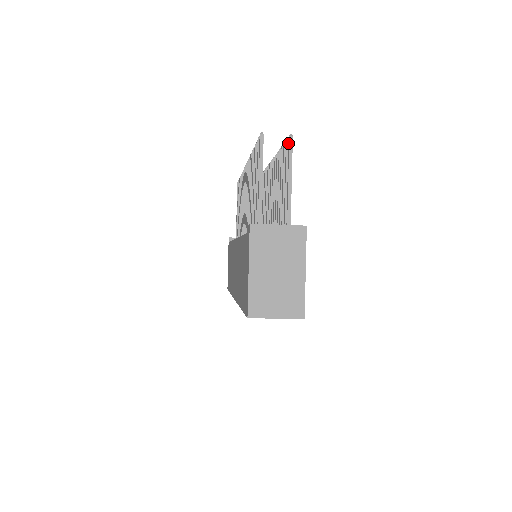
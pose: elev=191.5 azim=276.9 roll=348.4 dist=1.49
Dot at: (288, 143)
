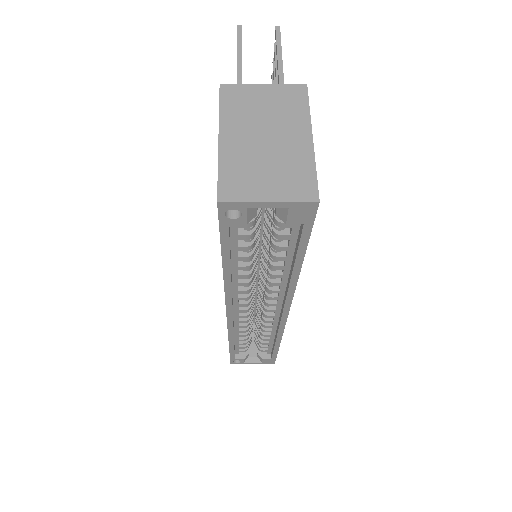
Dot at: (275, 35)
